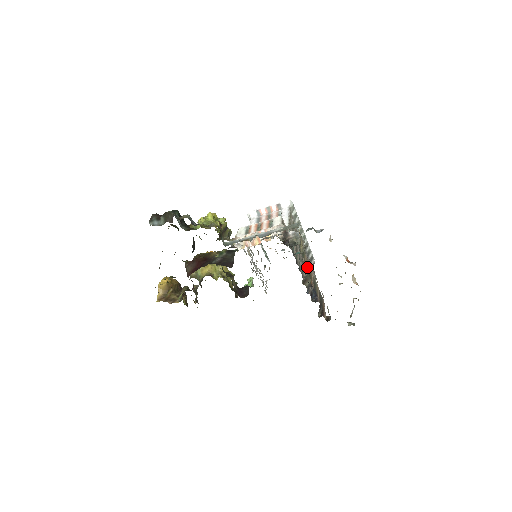
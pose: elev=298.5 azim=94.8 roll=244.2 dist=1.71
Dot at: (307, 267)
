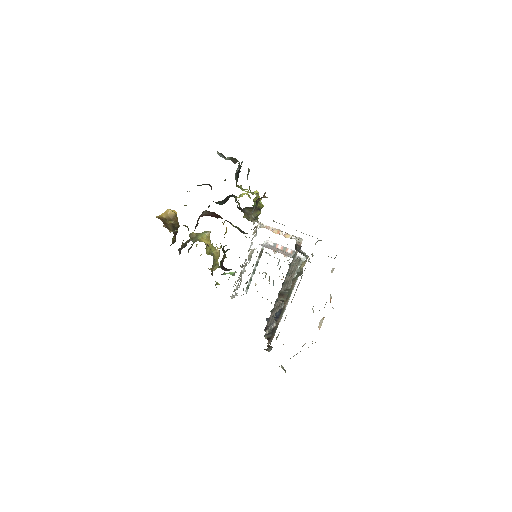
Dot at: (291, 289)
